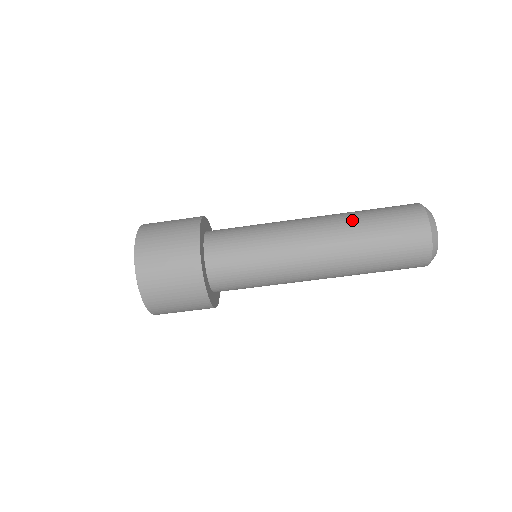
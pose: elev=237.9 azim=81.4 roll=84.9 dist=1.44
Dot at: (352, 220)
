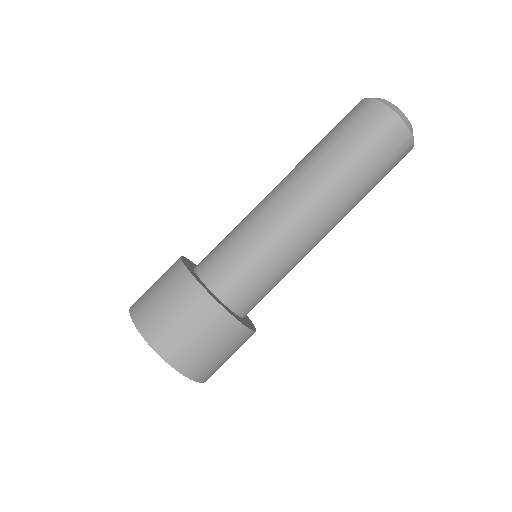
Dot at: occluded
